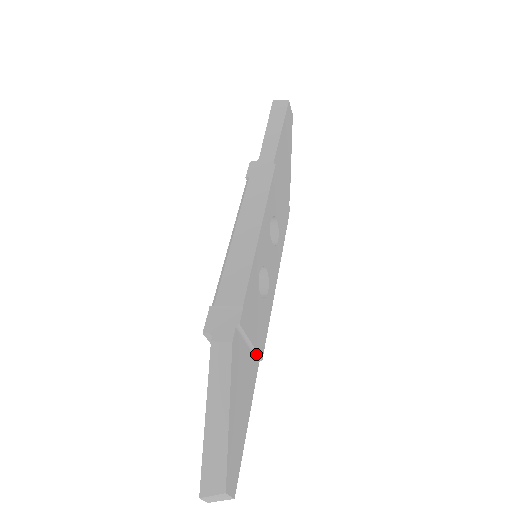
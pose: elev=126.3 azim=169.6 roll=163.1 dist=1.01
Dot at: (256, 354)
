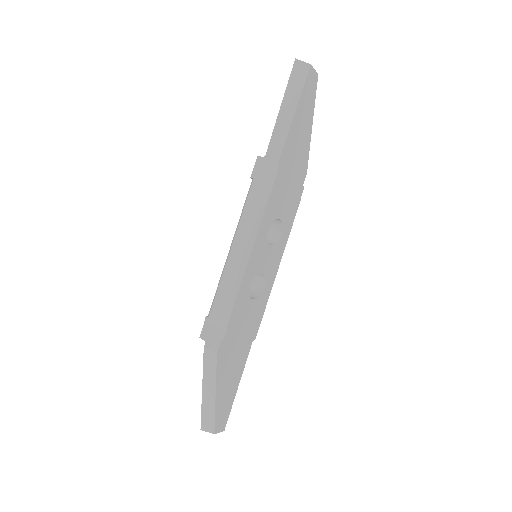
Dot at: (248, 340)
